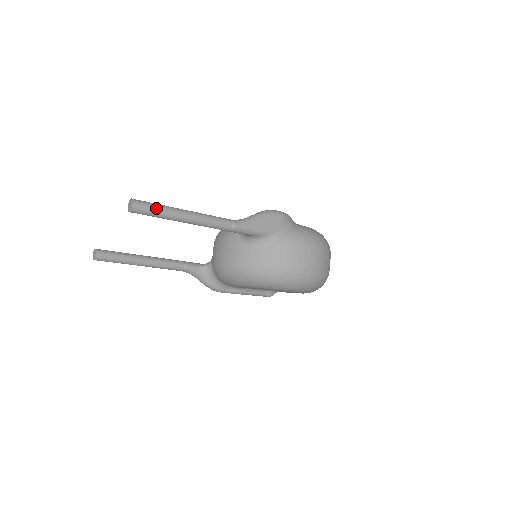
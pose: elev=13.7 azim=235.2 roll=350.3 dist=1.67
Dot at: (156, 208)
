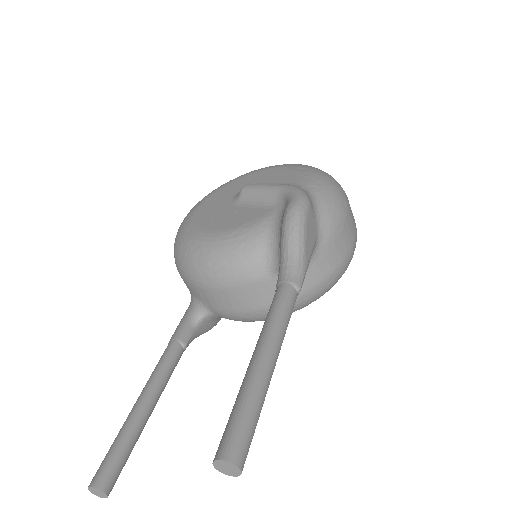
Dot at: (254, 419)
